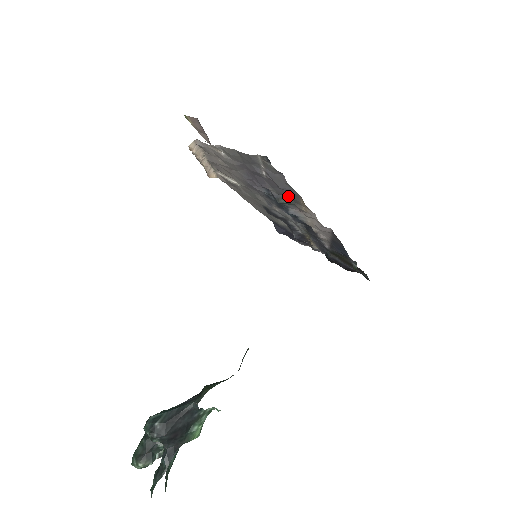
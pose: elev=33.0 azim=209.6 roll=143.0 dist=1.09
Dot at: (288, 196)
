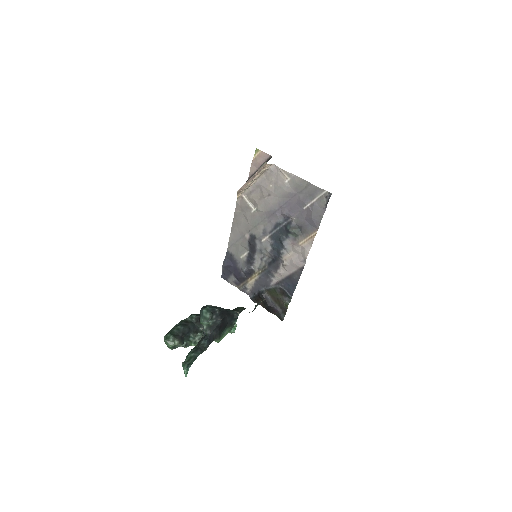
Dot at: (304, 228)
